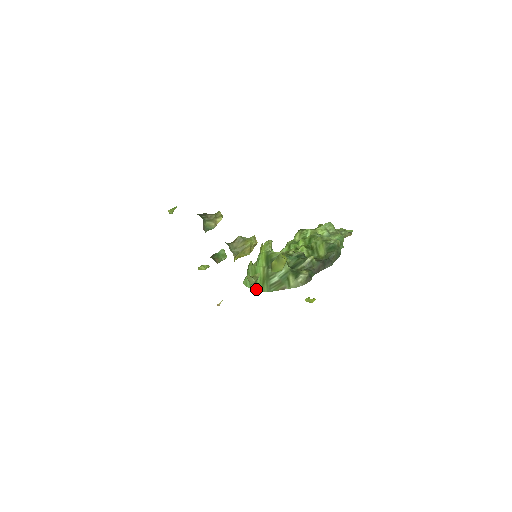
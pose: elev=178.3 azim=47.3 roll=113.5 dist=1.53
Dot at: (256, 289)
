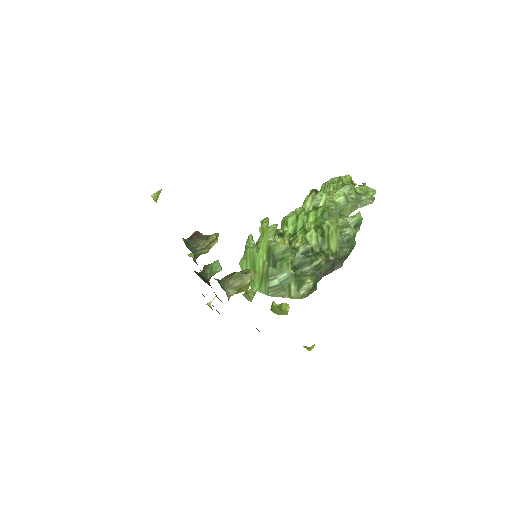
Dot at: (253, 285)
